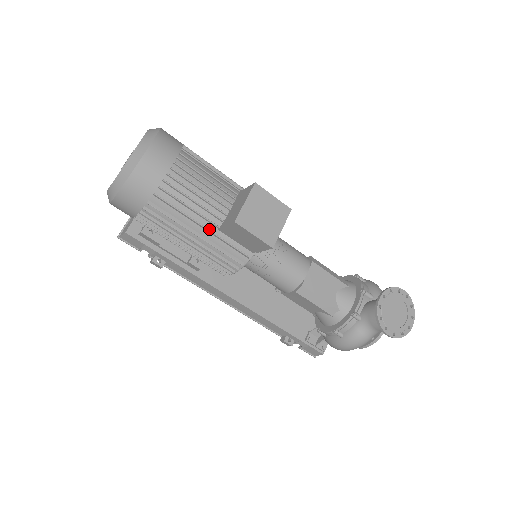
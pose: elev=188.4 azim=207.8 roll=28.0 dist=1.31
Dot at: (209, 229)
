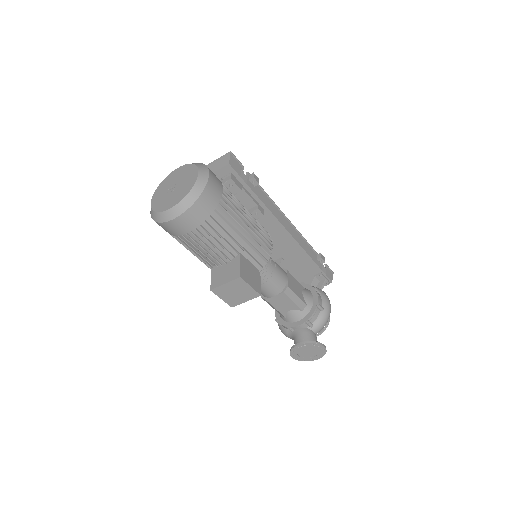
Dot at: (207, 262)
